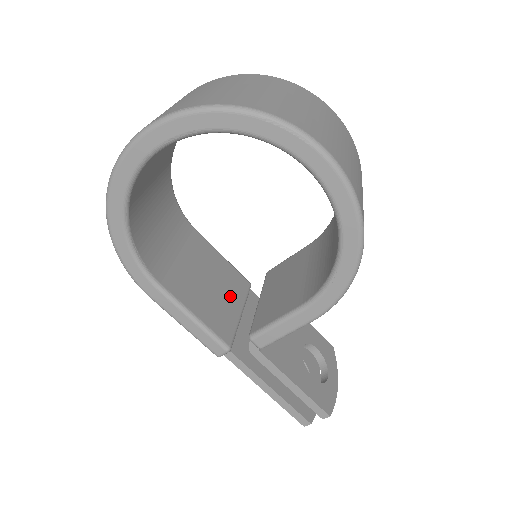
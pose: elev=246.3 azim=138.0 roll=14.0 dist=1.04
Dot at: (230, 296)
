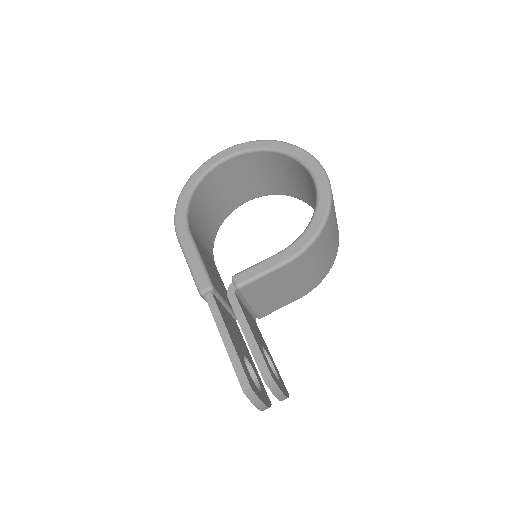
Dot at: (223, 293)
